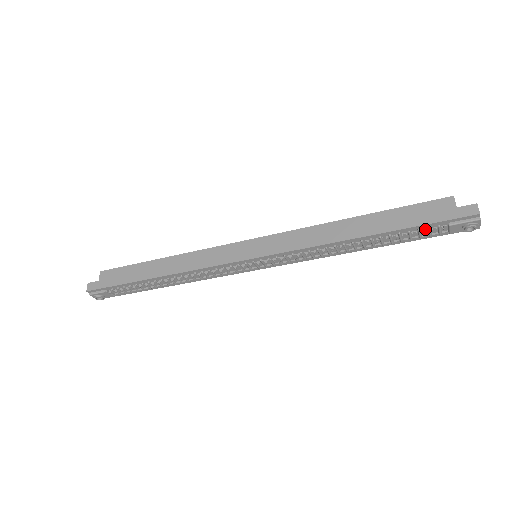
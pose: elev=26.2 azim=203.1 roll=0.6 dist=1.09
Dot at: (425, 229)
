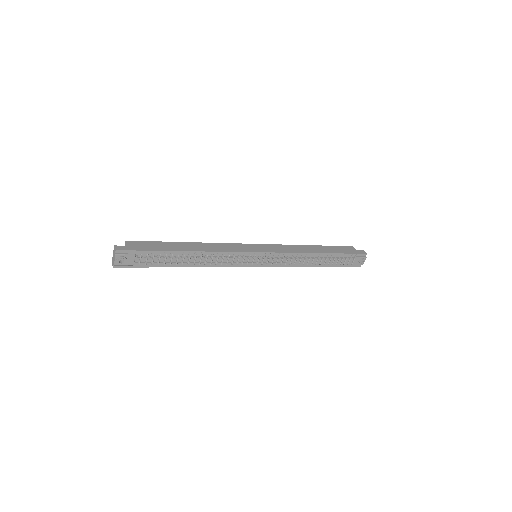
Dot at: occluded
